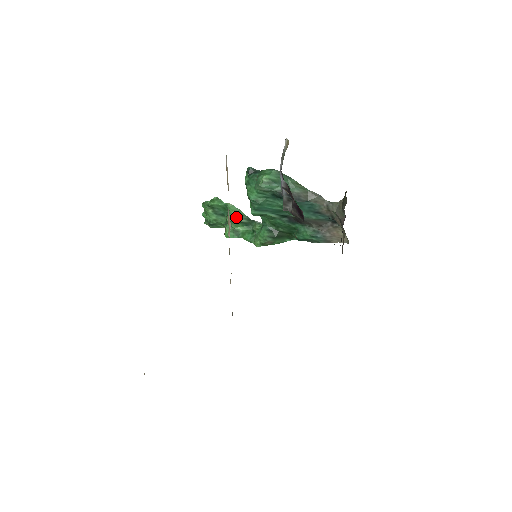
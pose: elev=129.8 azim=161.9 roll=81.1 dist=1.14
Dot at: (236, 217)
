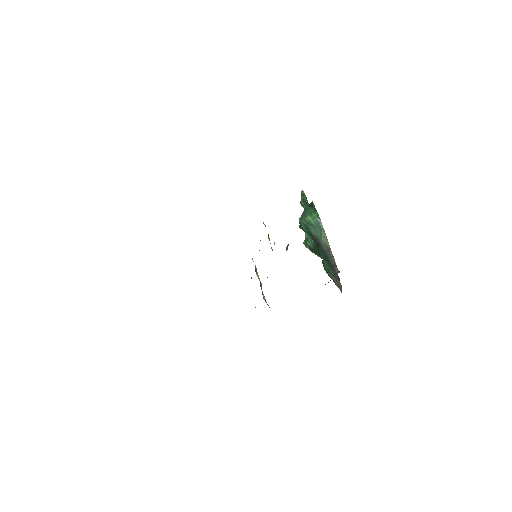
Dot at: occluded
